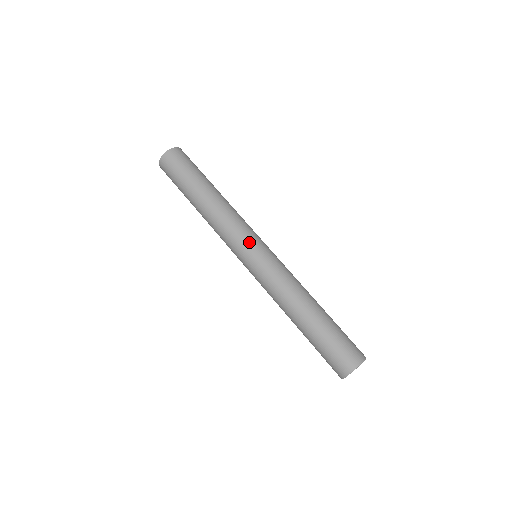
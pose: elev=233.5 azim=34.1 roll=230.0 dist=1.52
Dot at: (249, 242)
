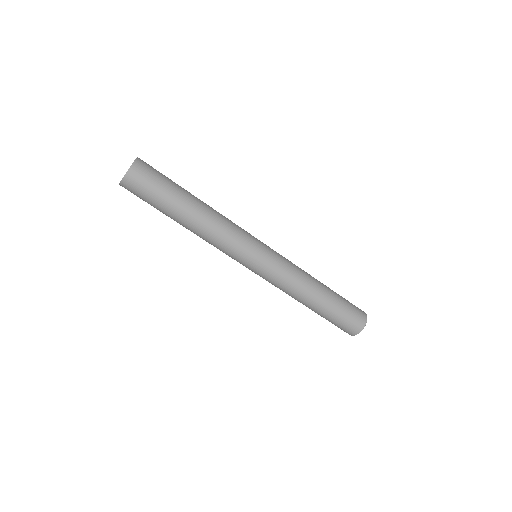
Dot at: (255, 246)
